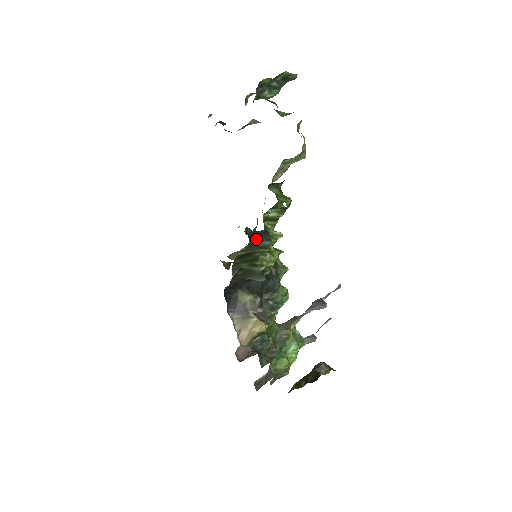
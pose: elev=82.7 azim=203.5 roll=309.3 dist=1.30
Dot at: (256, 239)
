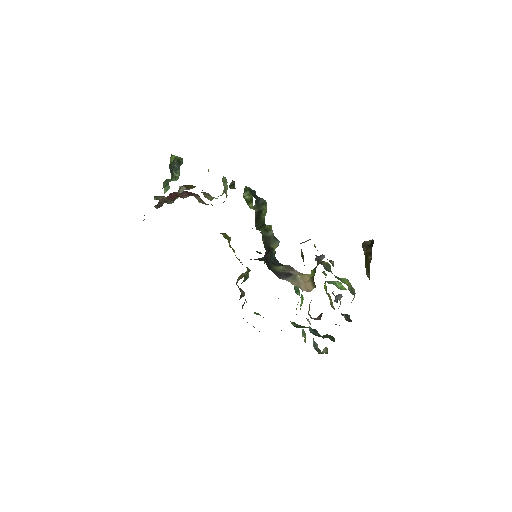
Dot at: (256, 198)
